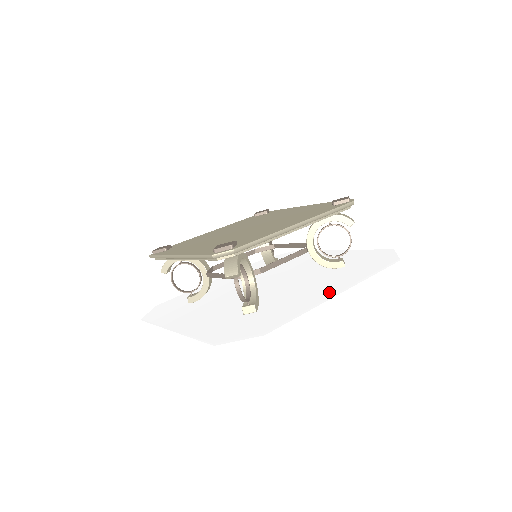
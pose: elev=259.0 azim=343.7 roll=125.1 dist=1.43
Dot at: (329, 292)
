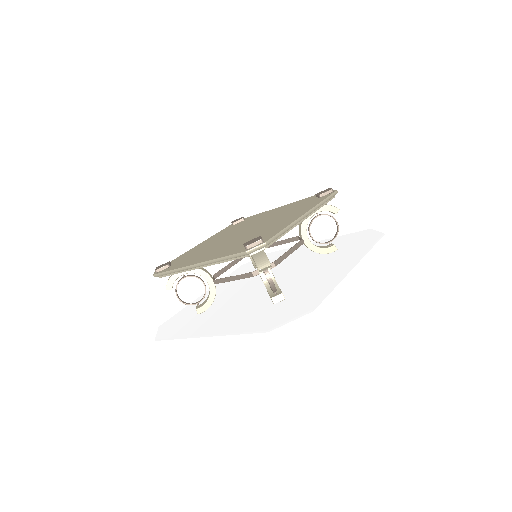
Dot at: (343, 269)
